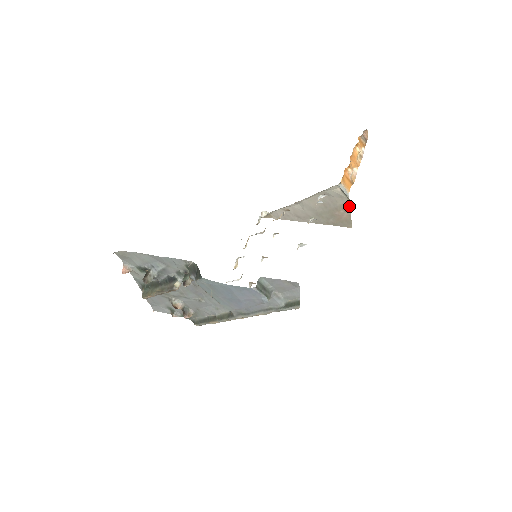
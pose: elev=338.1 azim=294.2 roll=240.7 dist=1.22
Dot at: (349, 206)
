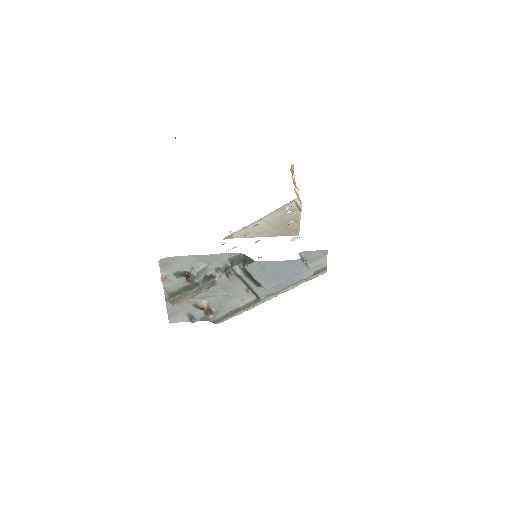
Dot at: (299, 217)
